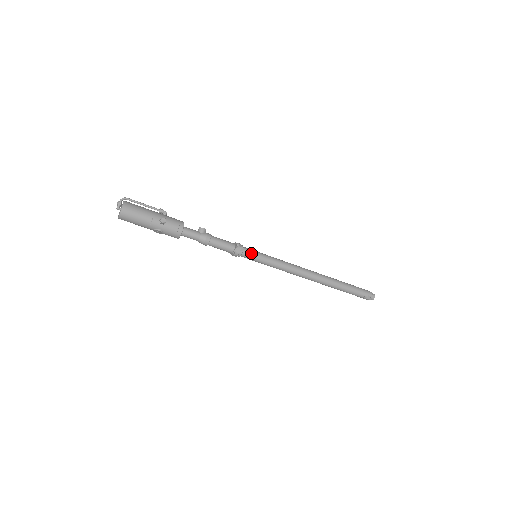
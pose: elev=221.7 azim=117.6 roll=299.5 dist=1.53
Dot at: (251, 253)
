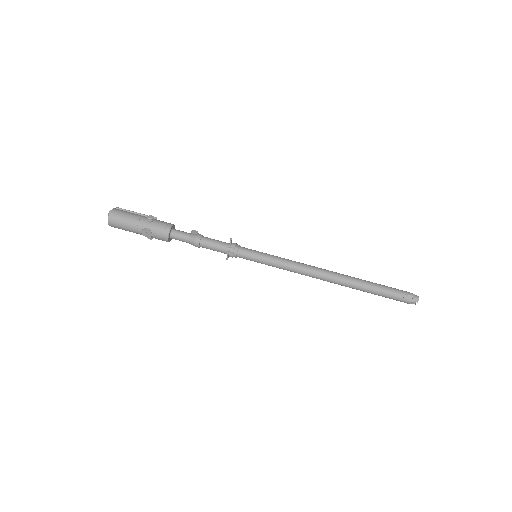
Dot at: (248, 250)
